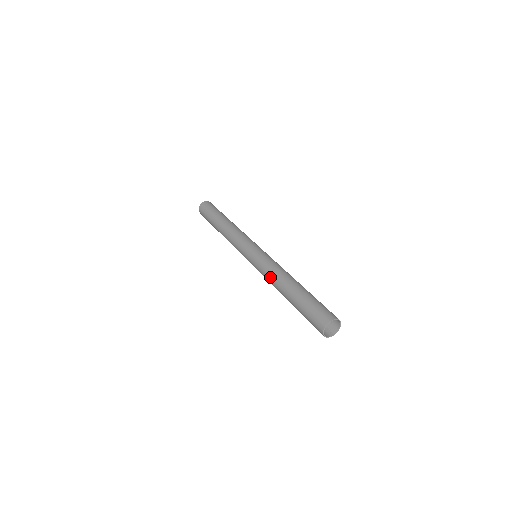
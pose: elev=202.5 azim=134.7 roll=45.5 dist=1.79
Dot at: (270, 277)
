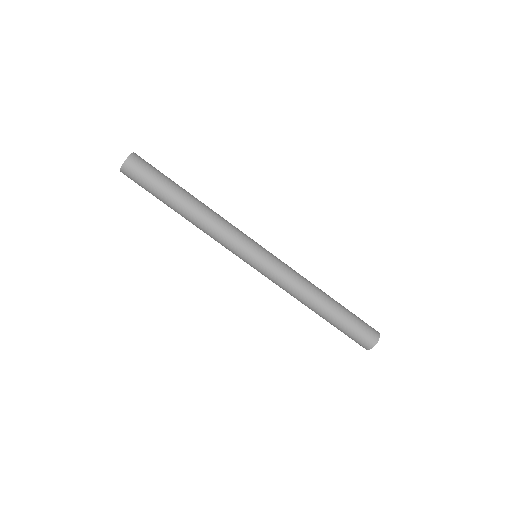
Dot at: (293, 294)
